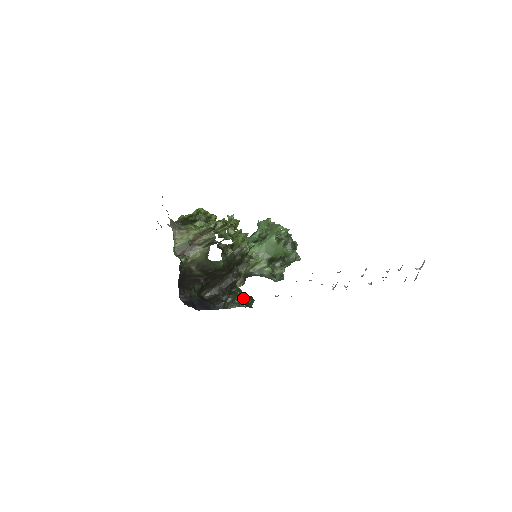
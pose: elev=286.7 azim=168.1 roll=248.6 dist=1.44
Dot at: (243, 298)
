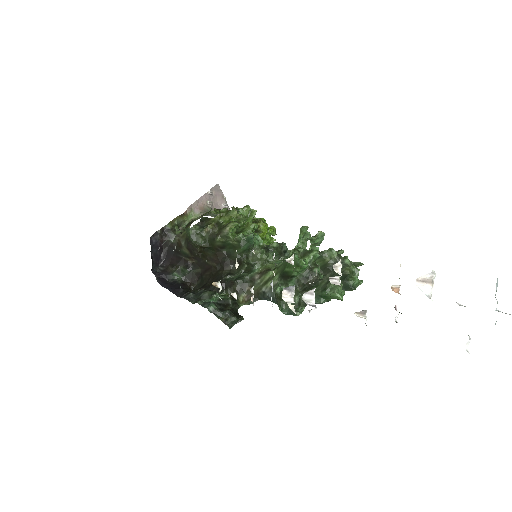
Dot at: (226, 309)
